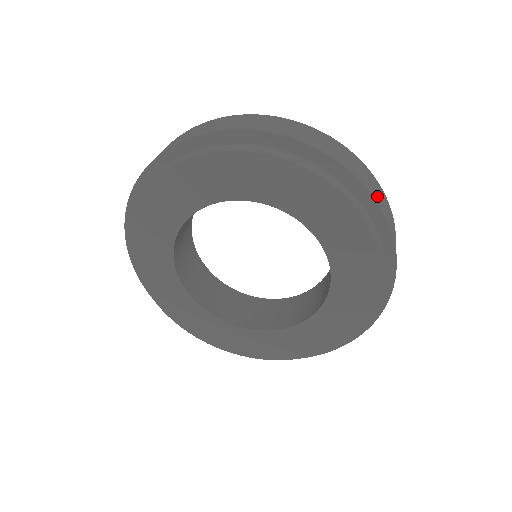
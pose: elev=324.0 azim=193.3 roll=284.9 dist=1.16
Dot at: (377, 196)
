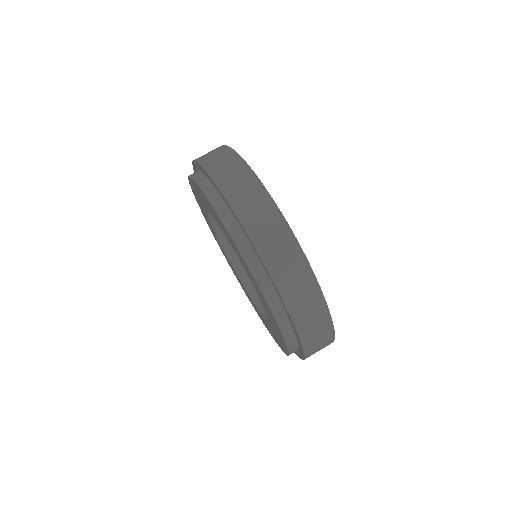
Dot at: (282, 276)
